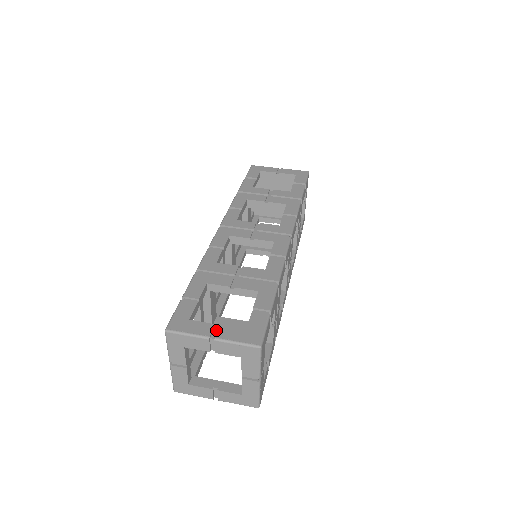
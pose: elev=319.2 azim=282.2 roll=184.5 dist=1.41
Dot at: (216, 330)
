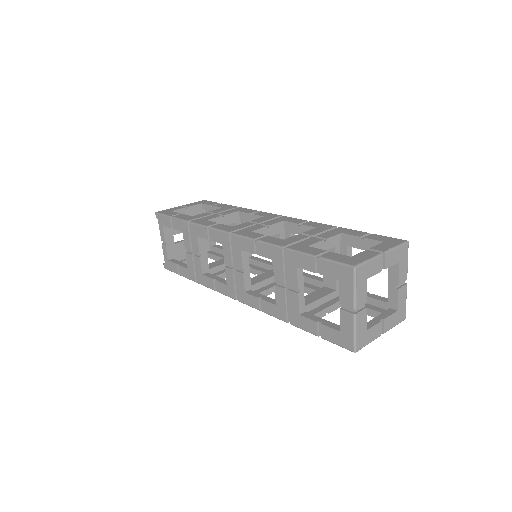
Dot at: (373, 252)
